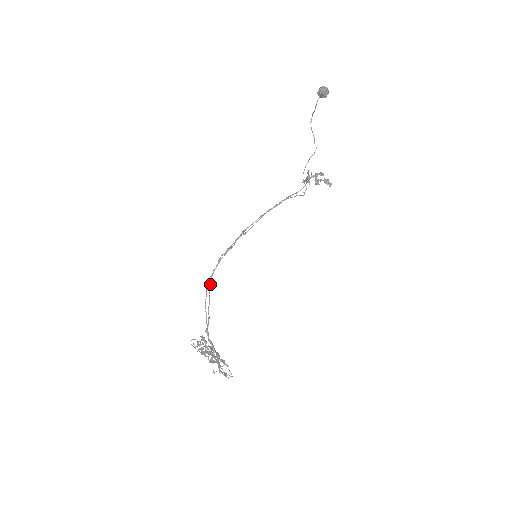
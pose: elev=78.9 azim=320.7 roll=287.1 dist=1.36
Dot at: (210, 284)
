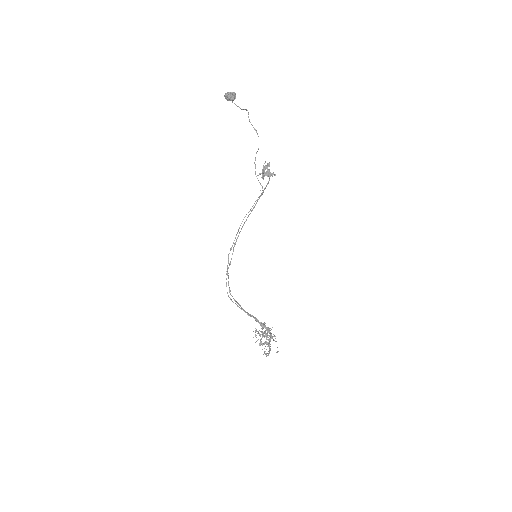
Dot at: (230, 293)
